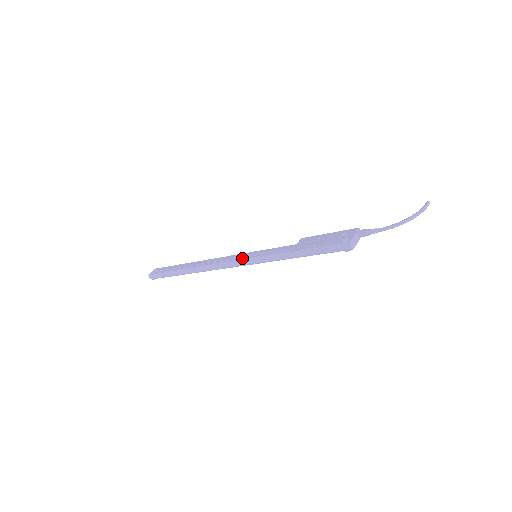
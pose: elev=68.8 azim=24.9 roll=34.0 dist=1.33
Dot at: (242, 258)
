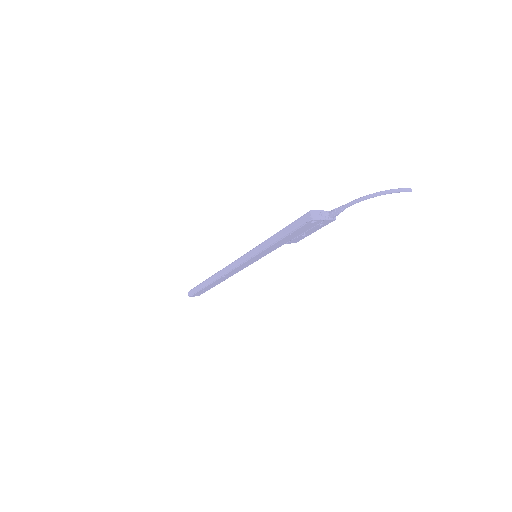
Dot at: (243, 255)
